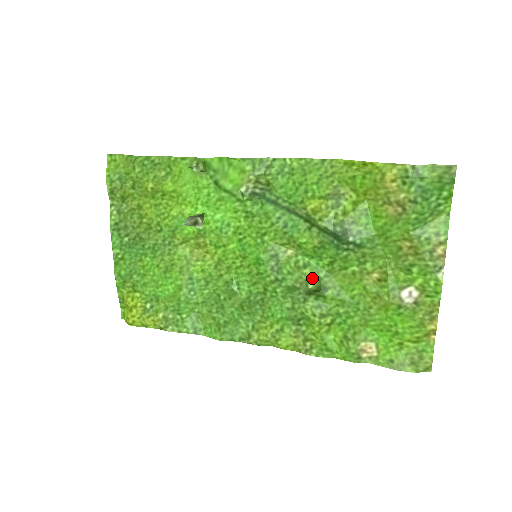
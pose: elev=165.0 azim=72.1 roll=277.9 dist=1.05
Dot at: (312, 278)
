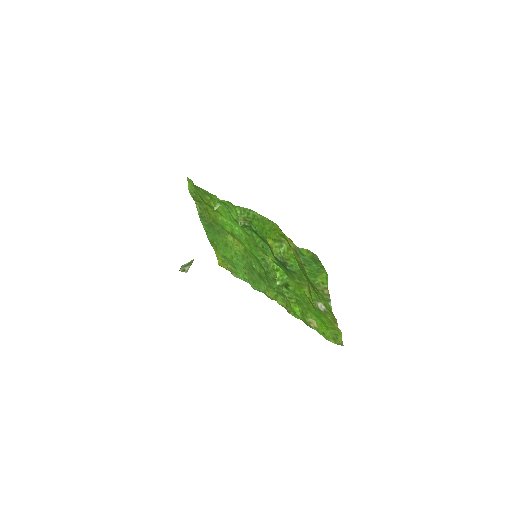
Dot at: (280, 278)
